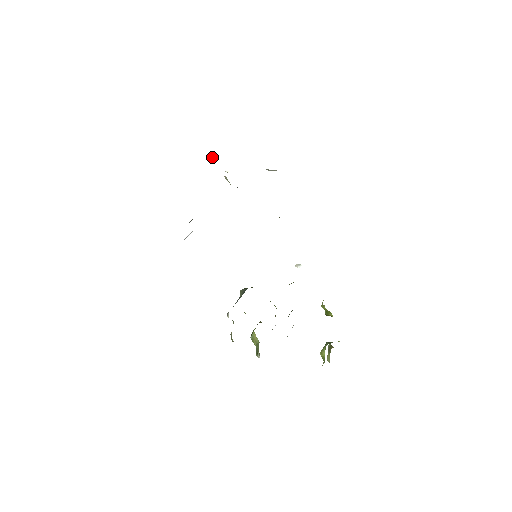
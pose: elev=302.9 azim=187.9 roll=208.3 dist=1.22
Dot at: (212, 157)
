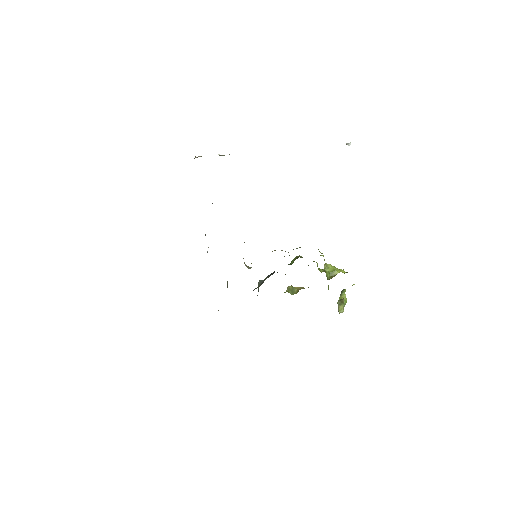
Dot at: (197, 157)
